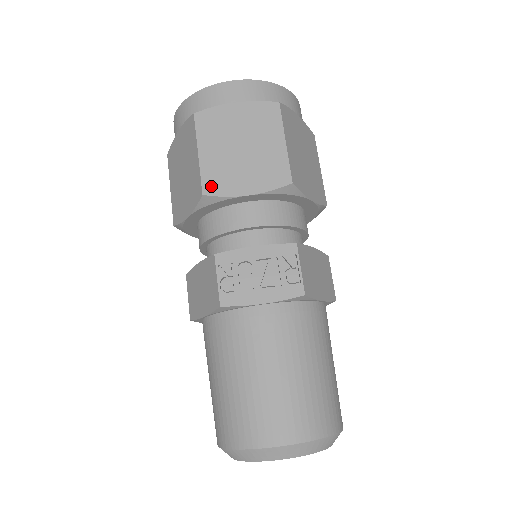
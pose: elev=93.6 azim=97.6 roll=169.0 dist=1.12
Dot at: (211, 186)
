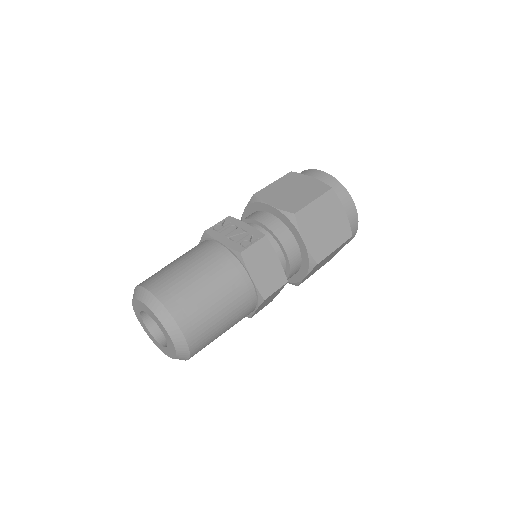
Dot at: (261, 194)
